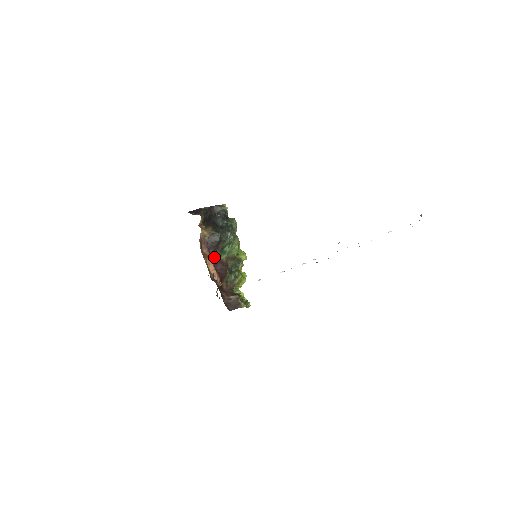
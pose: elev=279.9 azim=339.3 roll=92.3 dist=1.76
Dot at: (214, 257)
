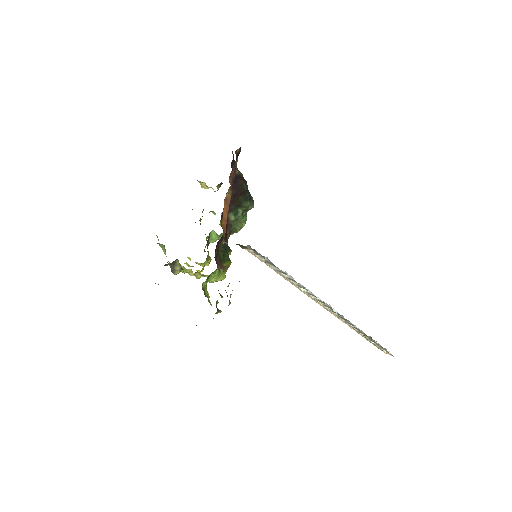
Dot at: occluded
